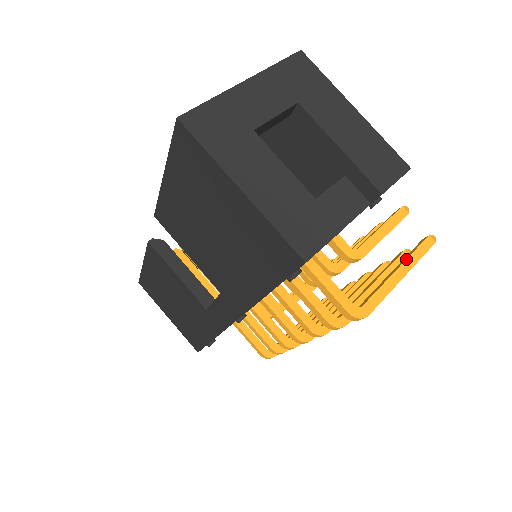
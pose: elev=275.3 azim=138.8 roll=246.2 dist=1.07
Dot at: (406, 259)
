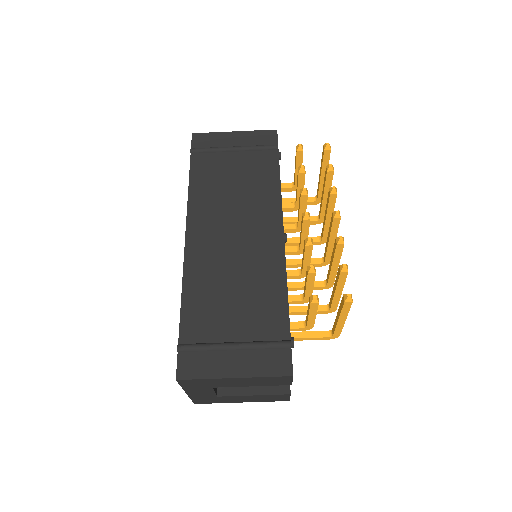
Dot at: (339, 316)
